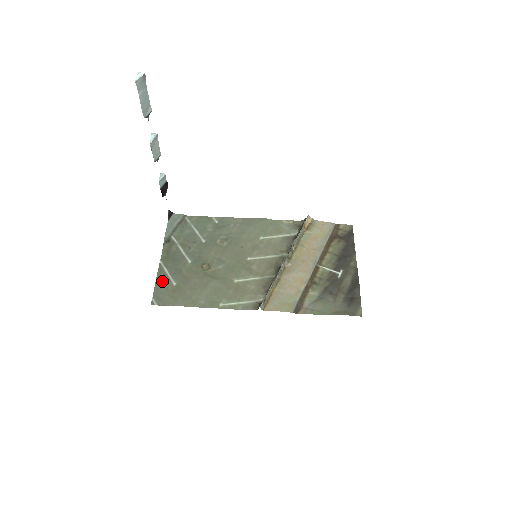
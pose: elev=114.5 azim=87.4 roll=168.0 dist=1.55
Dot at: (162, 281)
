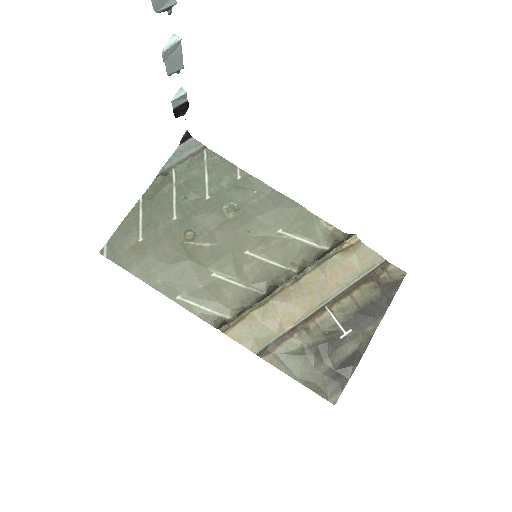
Dot at: (128, 228)
